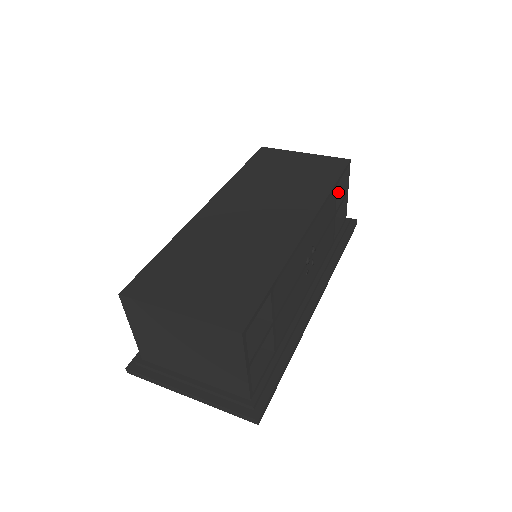
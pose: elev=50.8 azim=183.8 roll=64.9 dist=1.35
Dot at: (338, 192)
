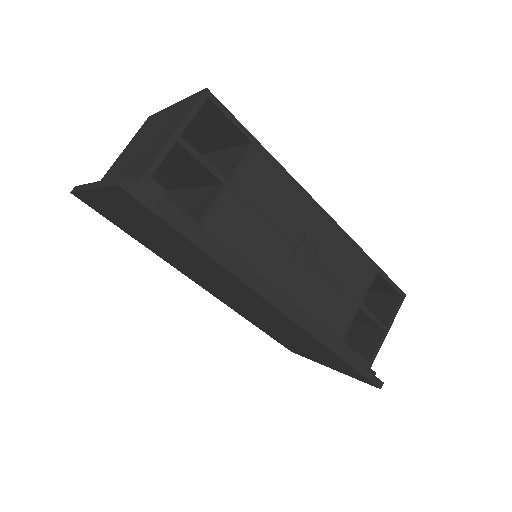
Dot at: occluded
